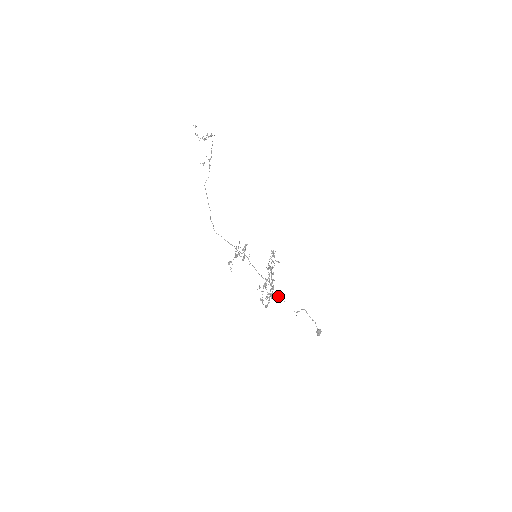
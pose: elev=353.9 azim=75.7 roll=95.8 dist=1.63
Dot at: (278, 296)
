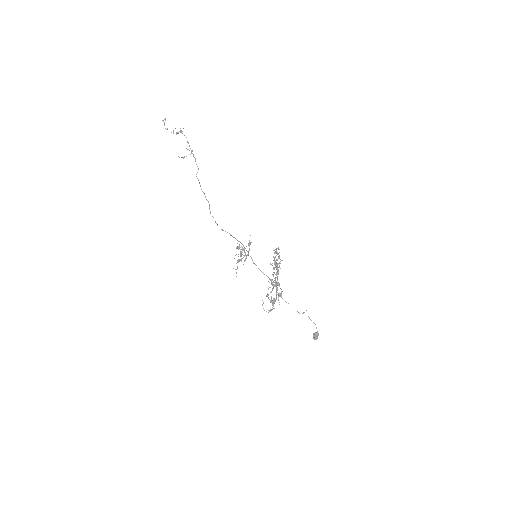
Dot at: (282, 298)
